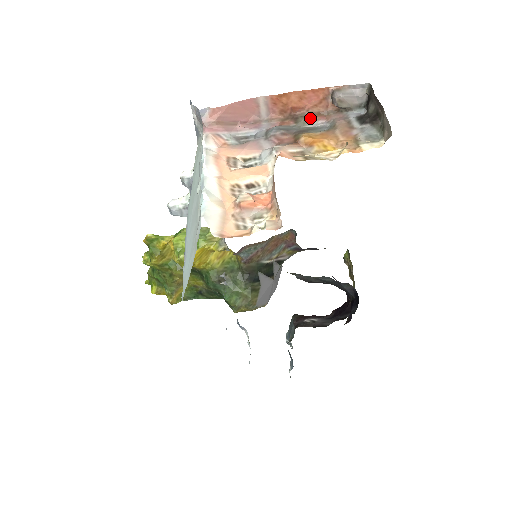
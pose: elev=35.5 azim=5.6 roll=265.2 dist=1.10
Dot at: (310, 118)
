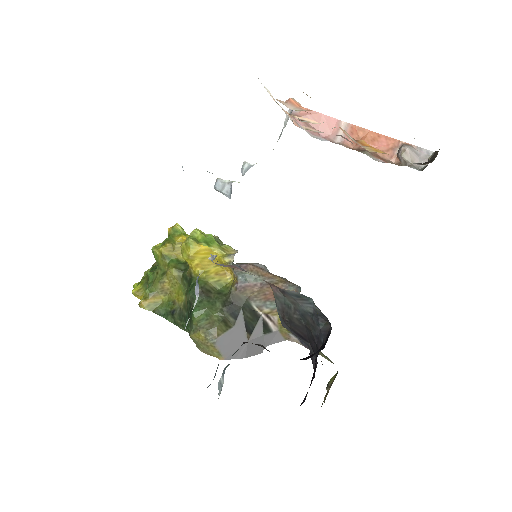
Dot at: (373, 155)
